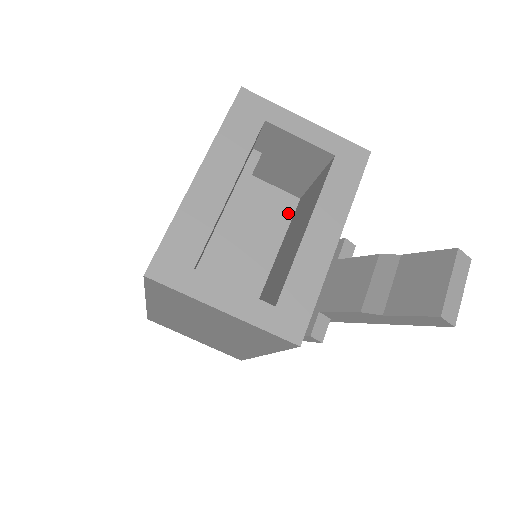
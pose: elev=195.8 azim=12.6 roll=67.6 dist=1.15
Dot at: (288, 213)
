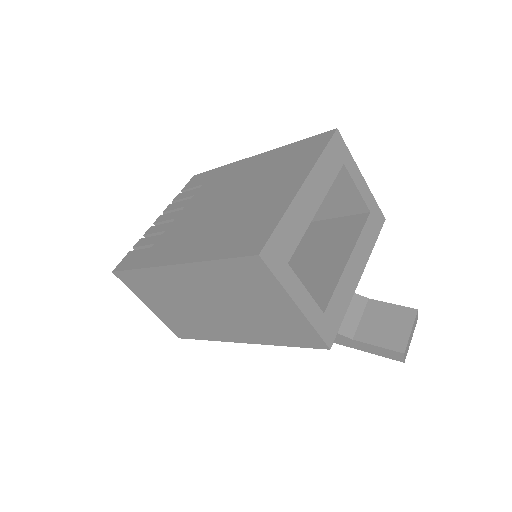
Dot at: occluded
